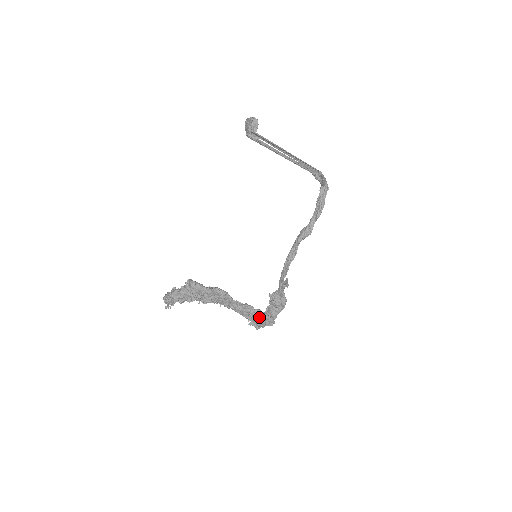
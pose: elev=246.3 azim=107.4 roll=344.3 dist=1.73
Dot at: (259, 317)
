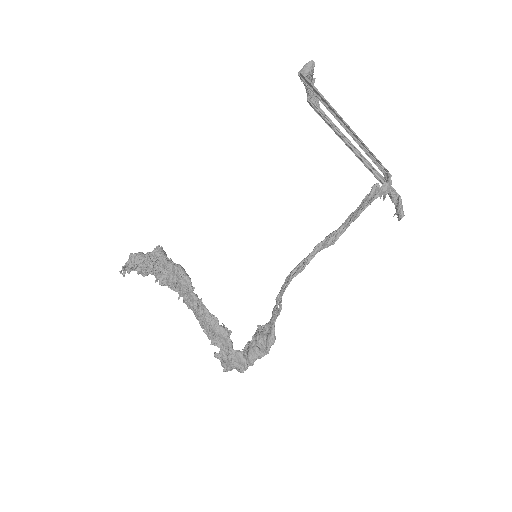
Dot at: (224, 343)
